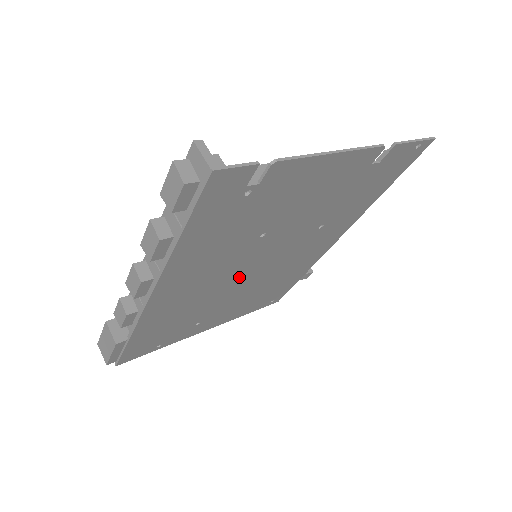
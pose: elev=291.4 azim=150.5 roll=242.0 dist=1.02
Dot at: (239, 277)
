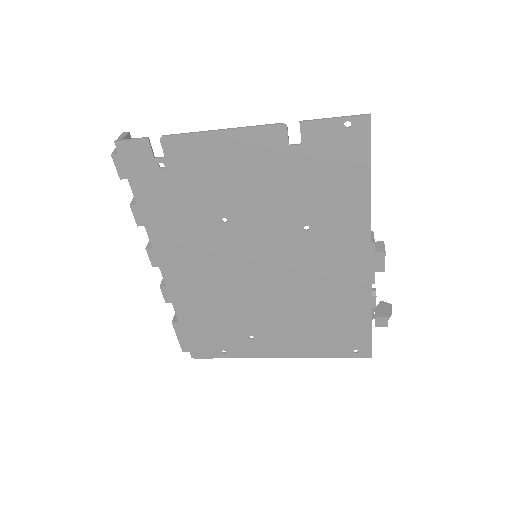
Dot at: (248, 277)
